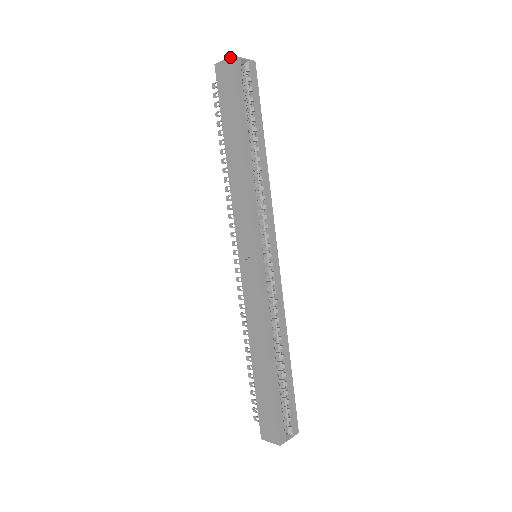
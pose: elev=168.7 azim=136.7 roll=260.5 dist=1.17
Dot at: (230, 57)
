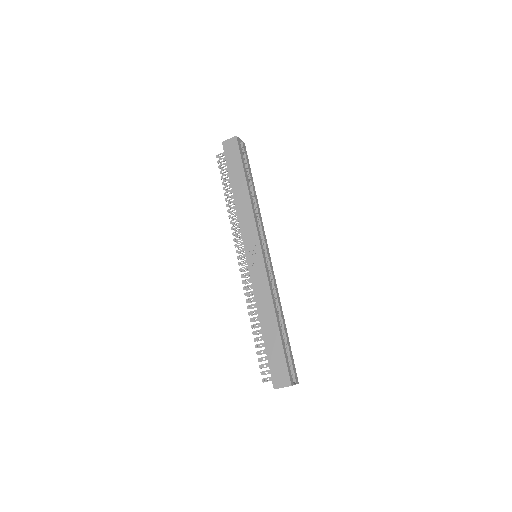
Dot at: (234, 137)
